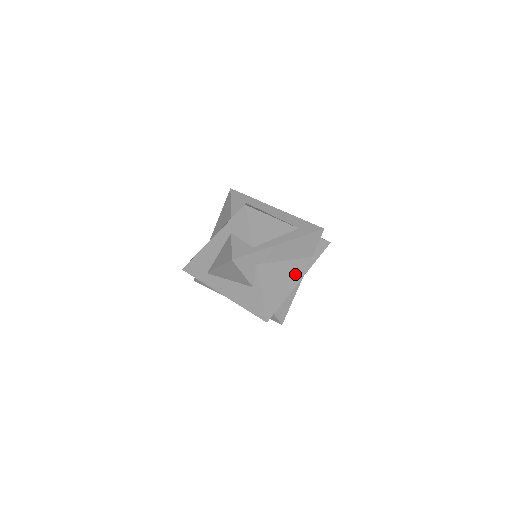
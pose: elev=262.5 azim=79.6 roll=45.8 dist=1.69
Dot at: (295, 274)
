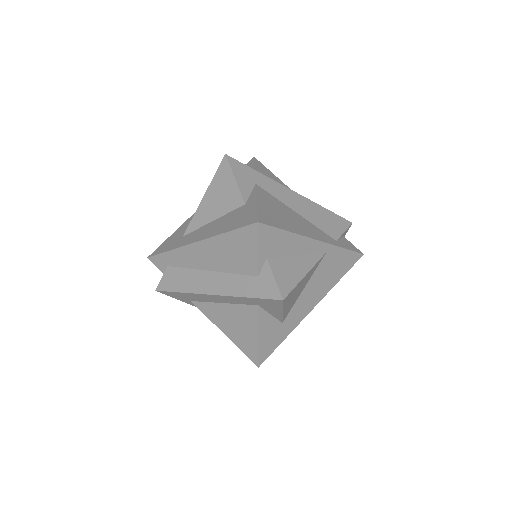
Dot at: (310, 231)
